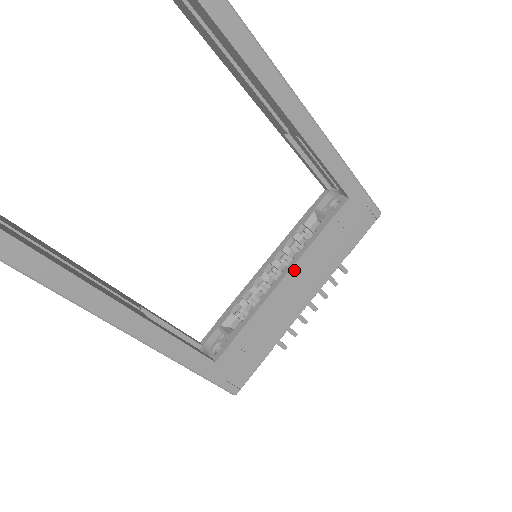
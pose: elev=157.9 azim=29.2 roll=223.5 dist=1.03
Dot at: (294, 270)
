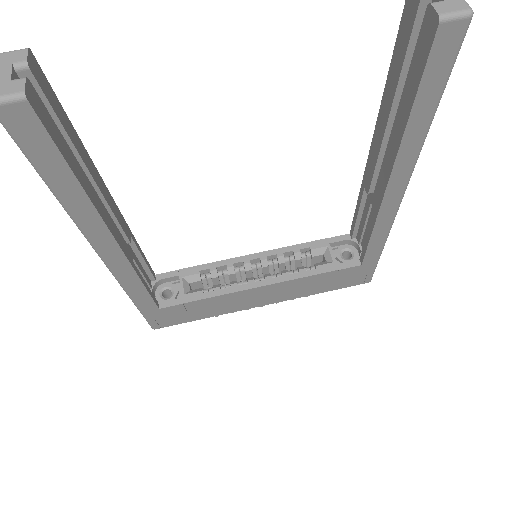
Dot at: (275, 285)
